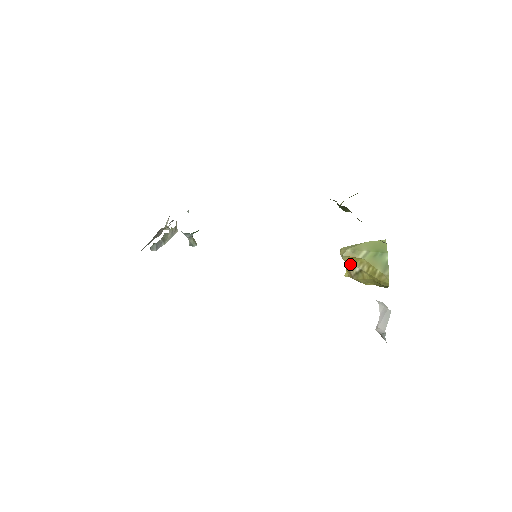
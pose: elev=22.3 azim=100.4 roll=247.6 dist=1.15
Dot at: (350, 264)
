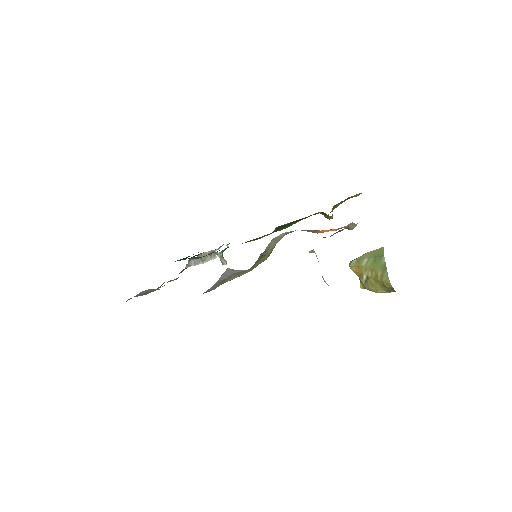
Dot at: (358, 274)
